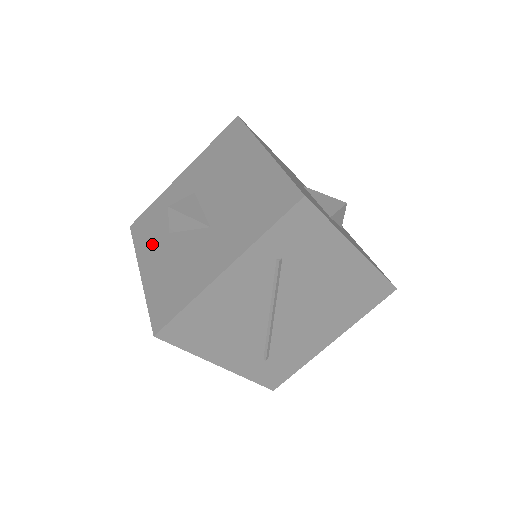
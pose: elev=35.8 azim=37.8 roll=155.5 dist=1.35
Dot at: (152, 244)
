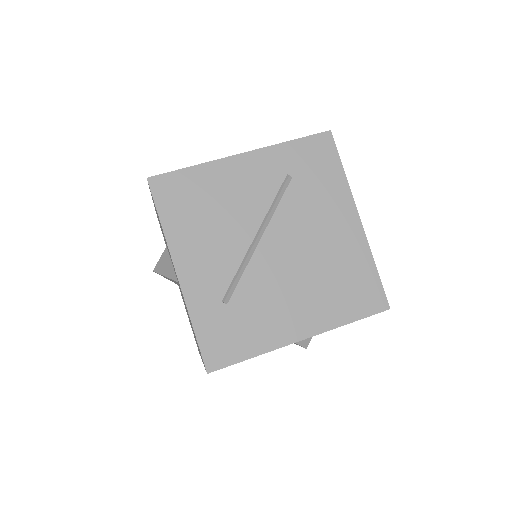
Dot at: occluded
